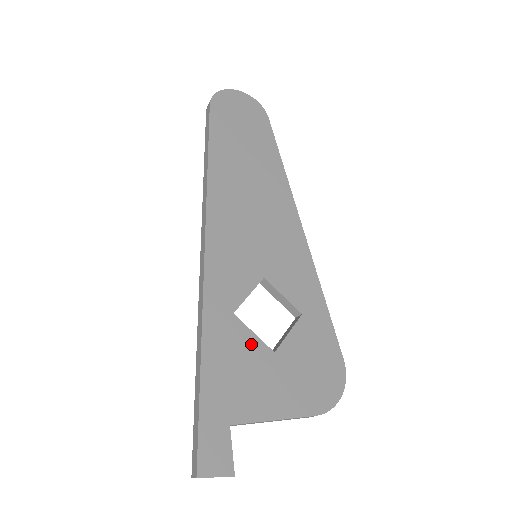
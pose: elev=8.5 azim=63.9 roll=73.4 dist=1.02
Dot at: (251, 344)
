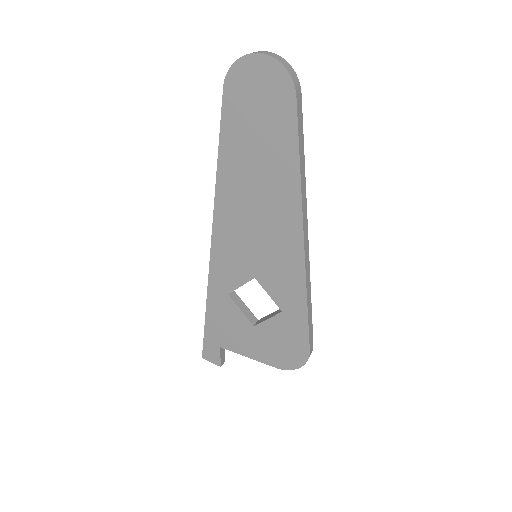
Dot at: (238, 316)
